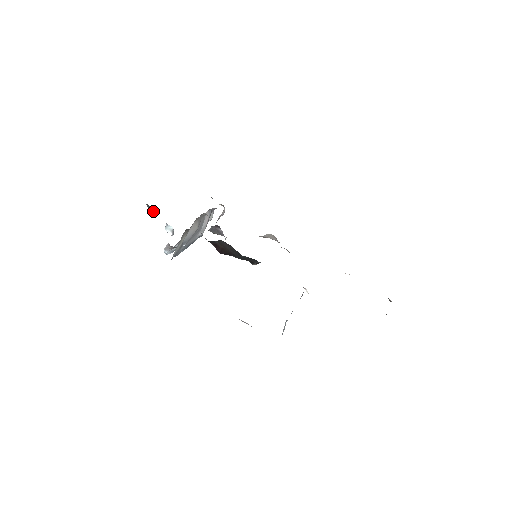
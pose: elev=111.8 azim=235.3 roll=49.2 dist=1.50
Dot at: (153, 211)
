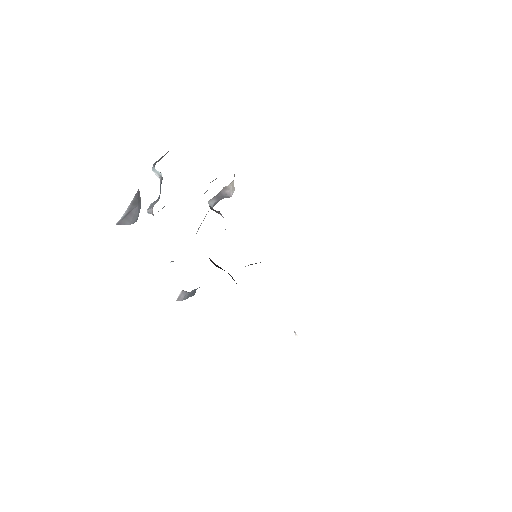
Dot at: occluded
